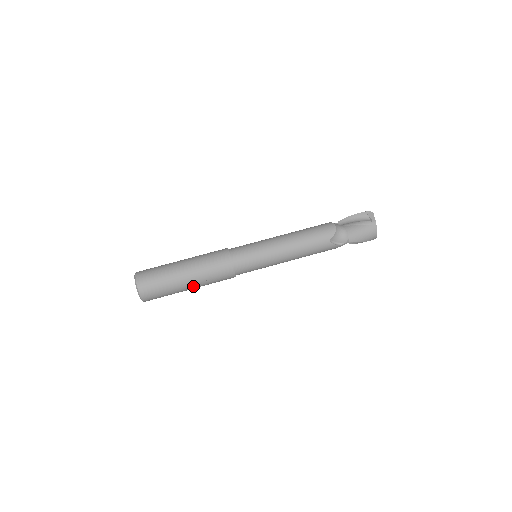
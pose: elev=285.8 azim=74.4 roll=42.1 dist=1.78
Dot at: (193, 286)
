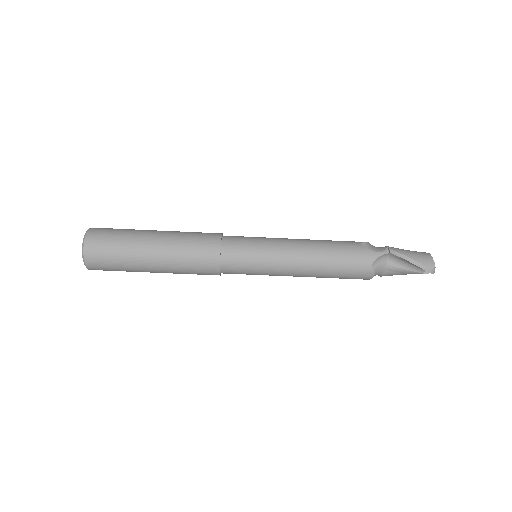
Dot at: occluded
